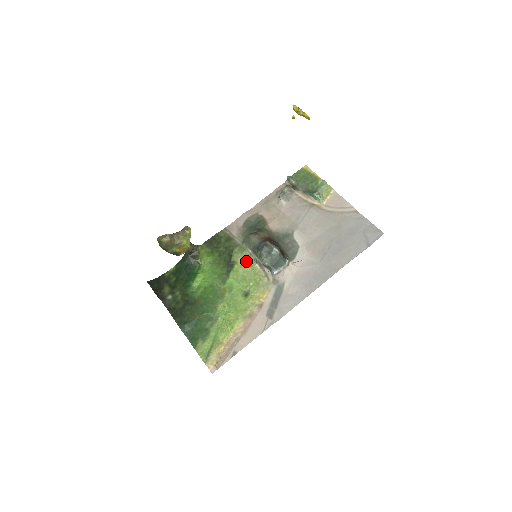
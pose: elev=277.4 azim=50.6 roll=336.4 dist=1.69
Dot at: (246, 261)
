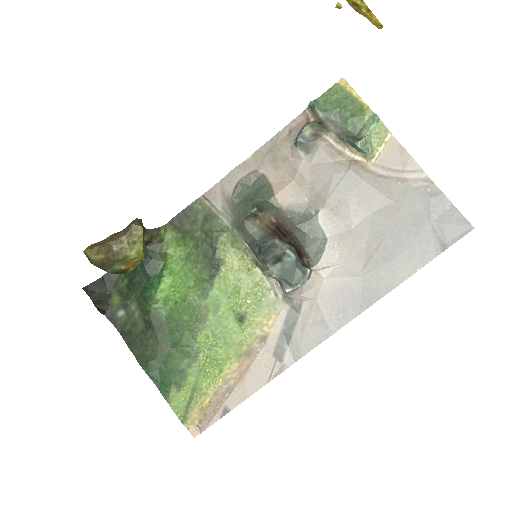
Dot at: (239, 260)
